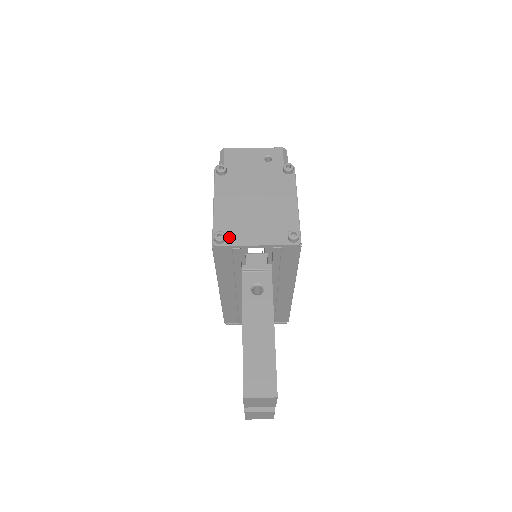
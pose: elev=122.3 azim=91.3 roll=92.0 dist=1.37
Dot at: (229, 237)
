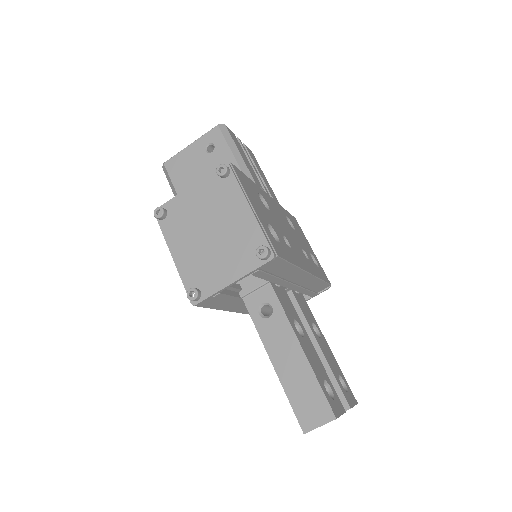
Dot at: (202, 288)
